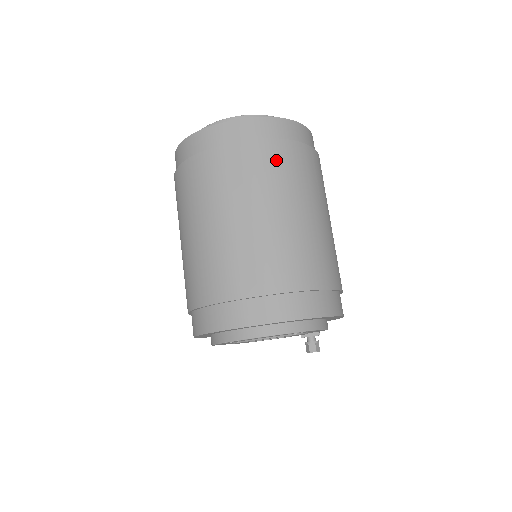
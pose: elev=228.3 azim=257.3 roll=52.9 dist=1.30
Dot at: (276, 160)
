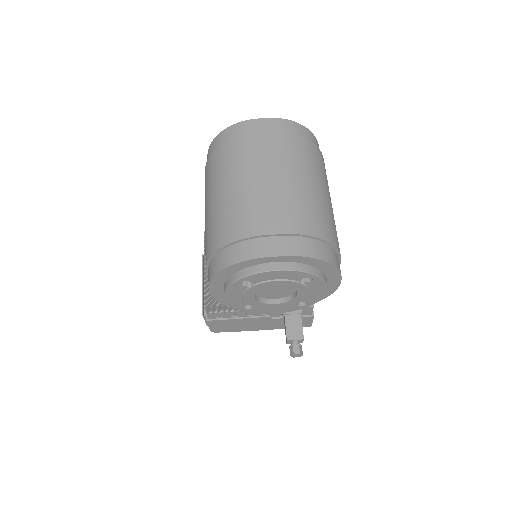
Dot at: (298, 147)
